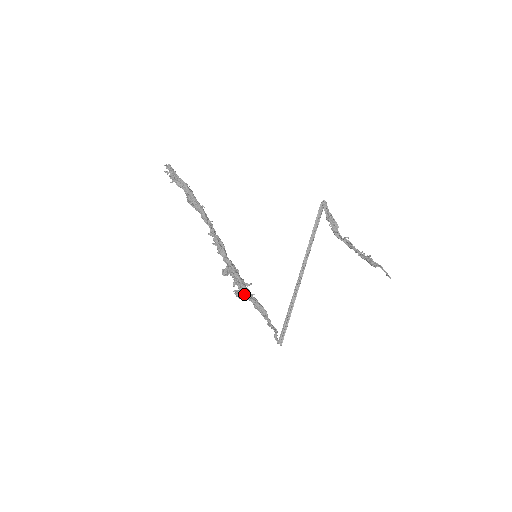
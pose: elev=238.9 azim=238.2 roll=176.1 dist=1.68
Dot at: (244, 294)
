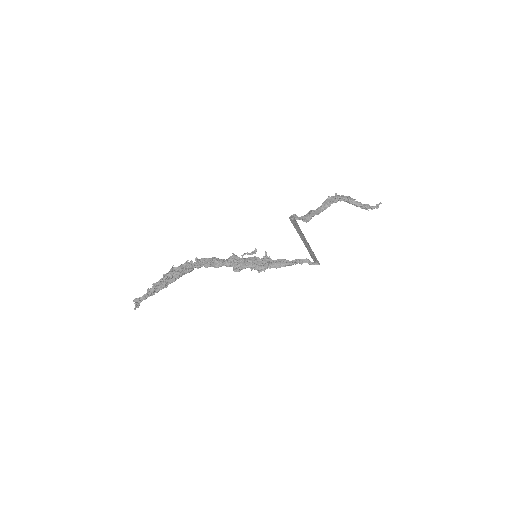
Dot at: occluded
